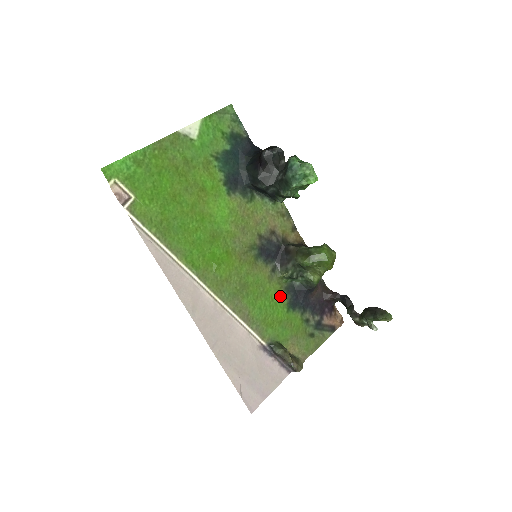
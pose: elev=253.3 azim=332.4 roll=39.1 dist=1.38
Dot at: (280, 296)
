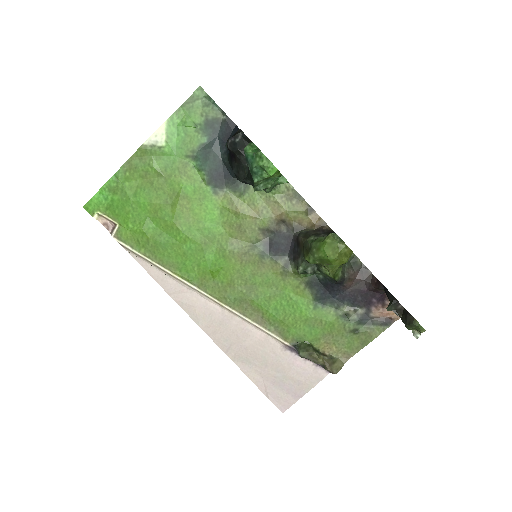
Dot at: (301, 292)
